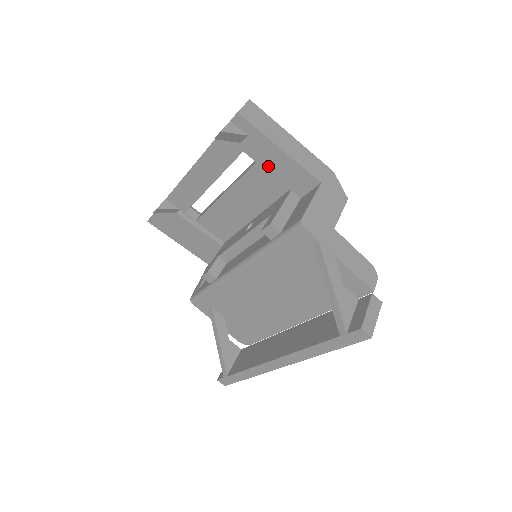
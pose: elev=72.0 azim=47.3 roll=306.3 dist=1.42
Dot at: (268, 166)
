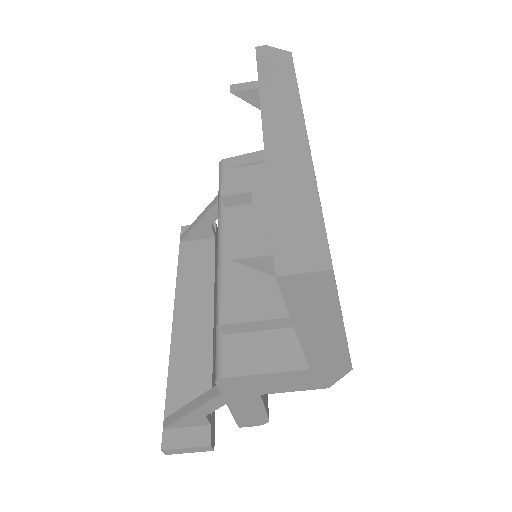
Dot at: occluded
